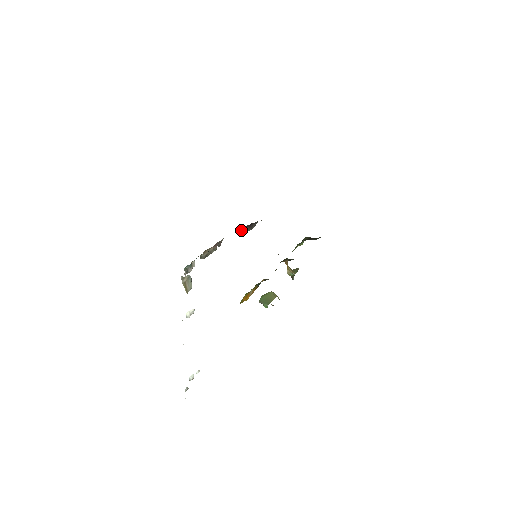
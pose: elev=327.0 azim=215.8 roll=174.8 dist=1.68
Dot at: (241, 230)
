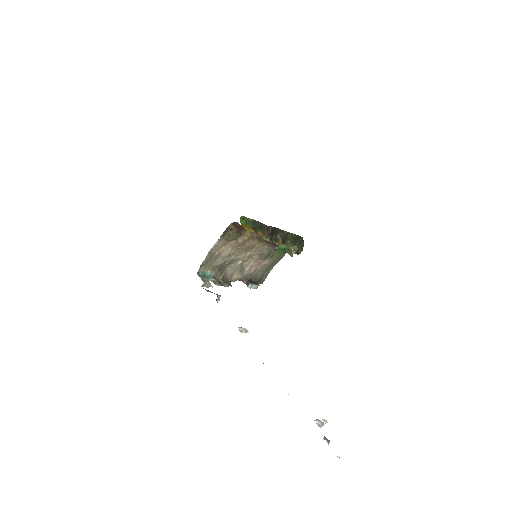
Dot at: (247, 286)
